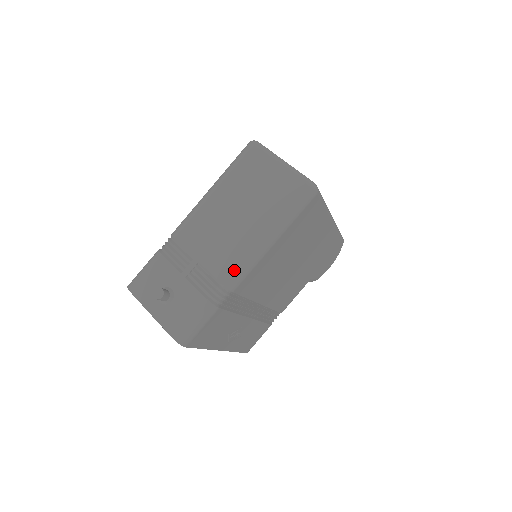
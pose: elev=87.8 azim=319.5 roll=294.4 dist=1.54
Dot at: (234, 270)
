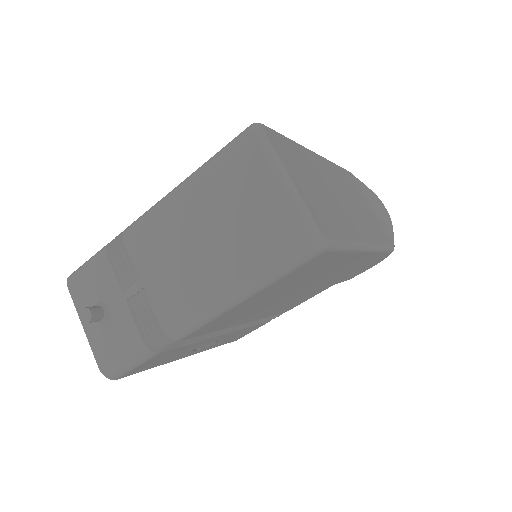
Dot at: (181, 320)
